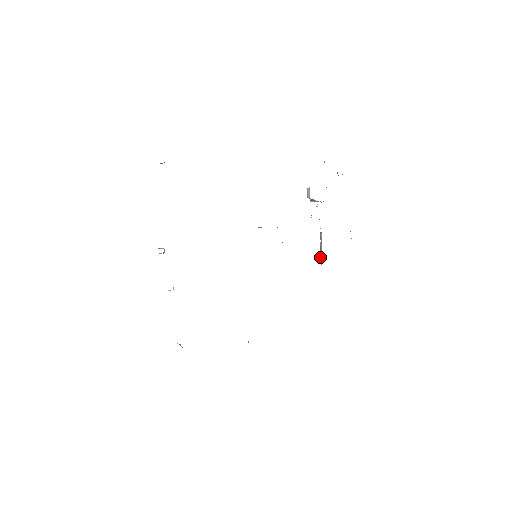
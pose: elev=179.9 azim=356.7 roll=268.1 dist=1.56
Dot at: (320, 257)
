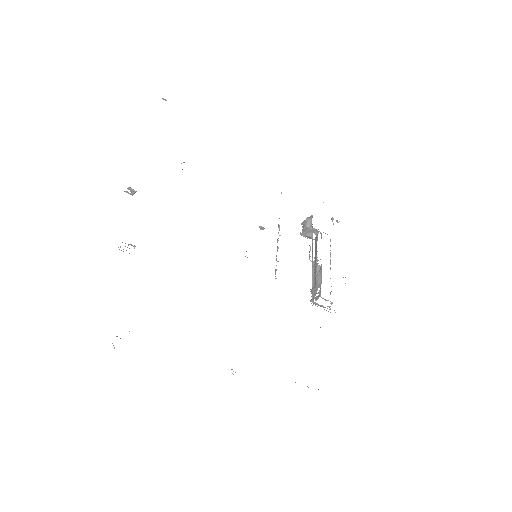
Dot at: (312, 293)
